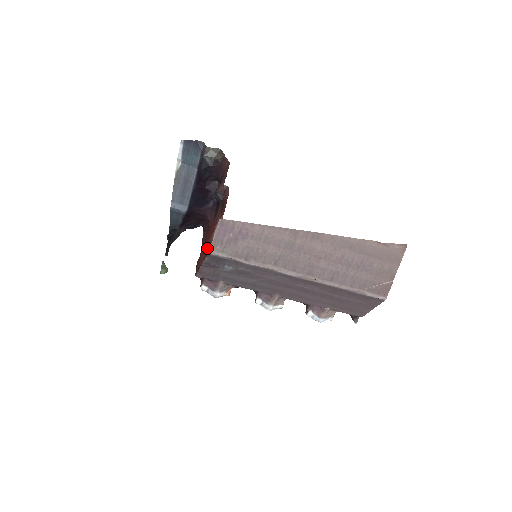
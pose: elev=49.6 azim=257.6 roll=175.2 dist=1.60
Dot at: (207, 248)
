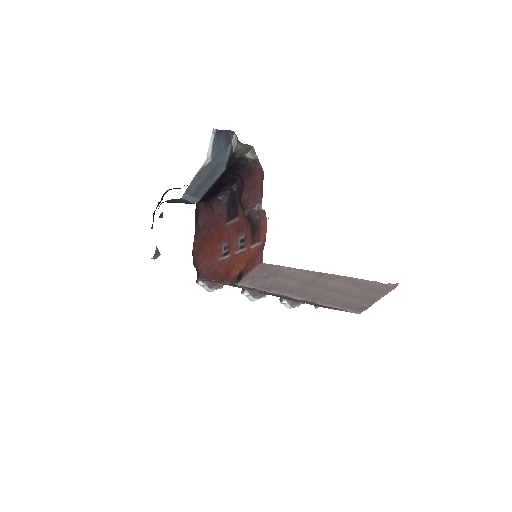
Dot at: (215, 250)
